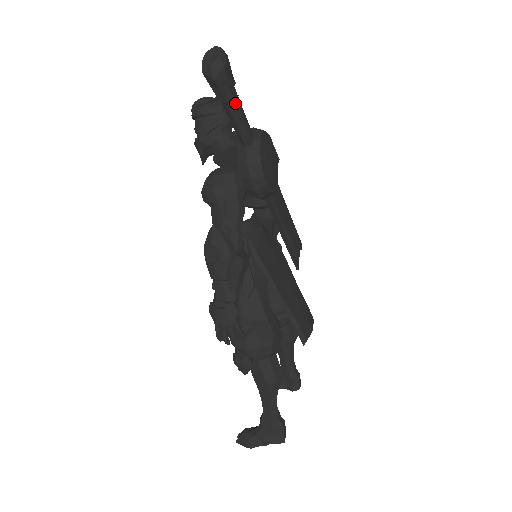
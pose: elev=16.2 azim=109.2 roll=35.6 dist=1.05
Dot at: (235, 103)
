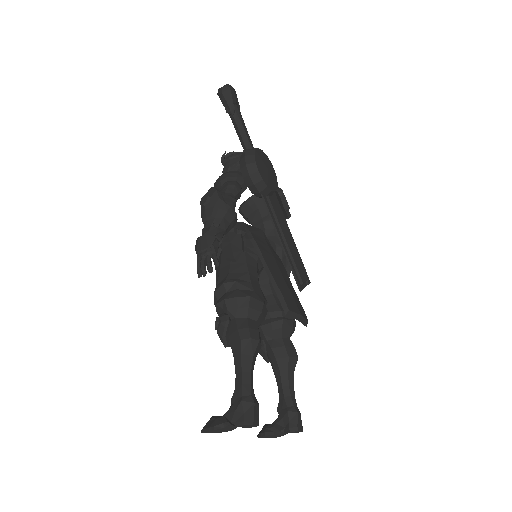
Dot at: (238, 115)
